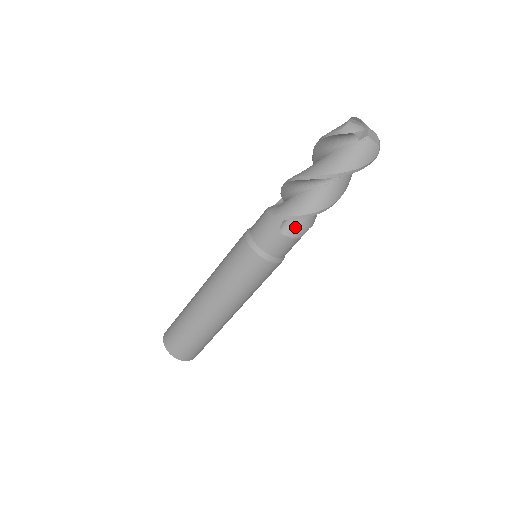
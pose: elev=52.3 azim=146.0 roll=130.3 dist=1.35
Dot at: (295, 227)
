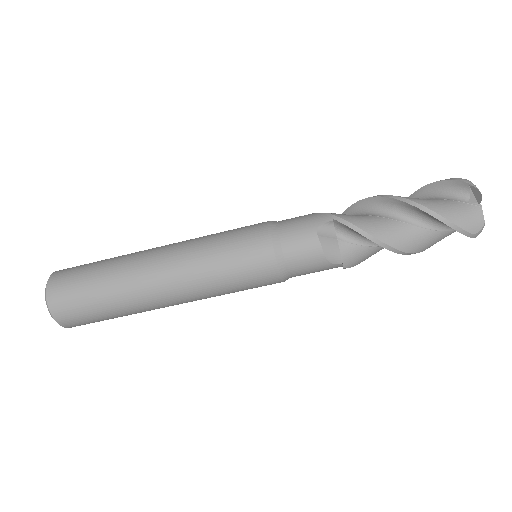
Dot at: (333, 242)
